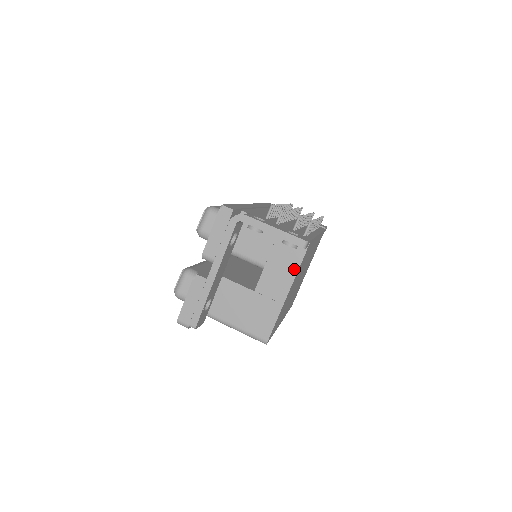
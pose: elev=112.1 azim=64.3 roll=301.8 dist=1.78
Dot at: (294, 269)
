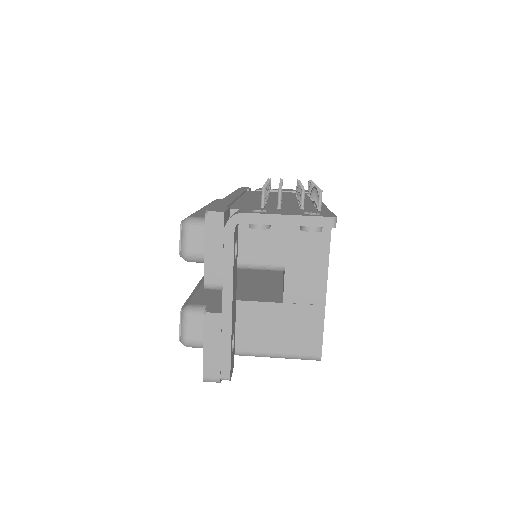
Dot at: (323, 257)
